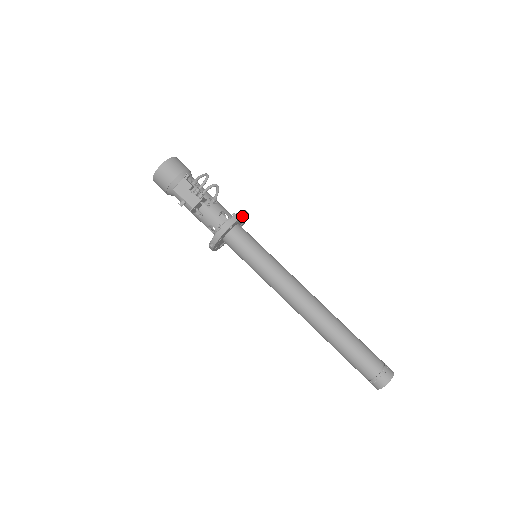
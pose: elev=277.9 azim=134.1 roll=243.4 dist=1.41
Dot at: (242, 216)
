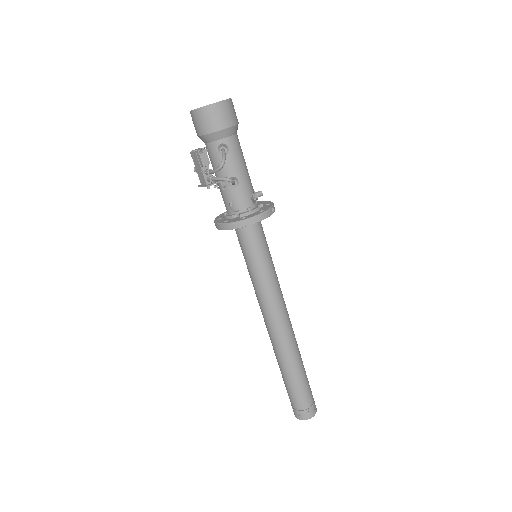
Dot at: (242, 227)
